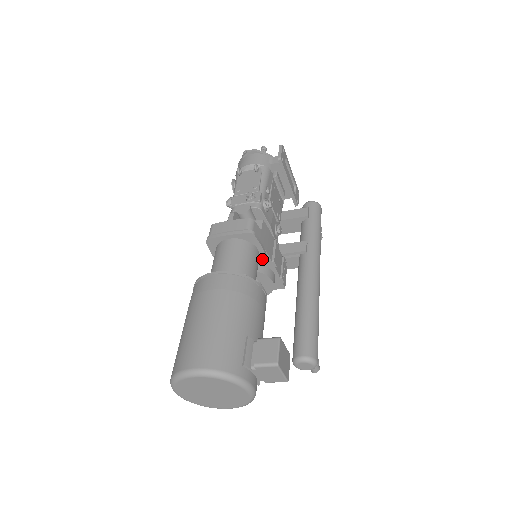
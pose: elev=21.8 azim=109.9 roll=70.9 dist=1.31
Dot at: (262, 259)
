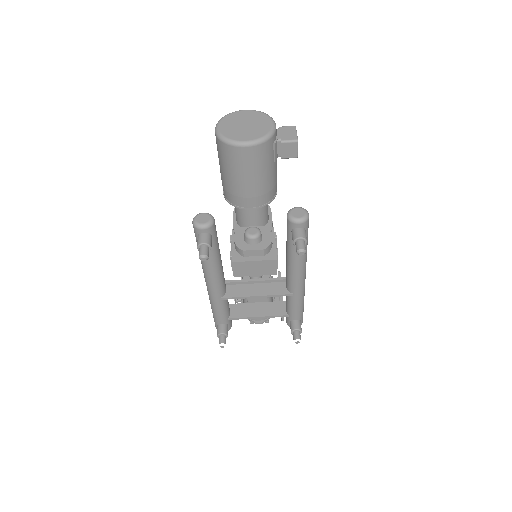
Dot at: (269, 225)
